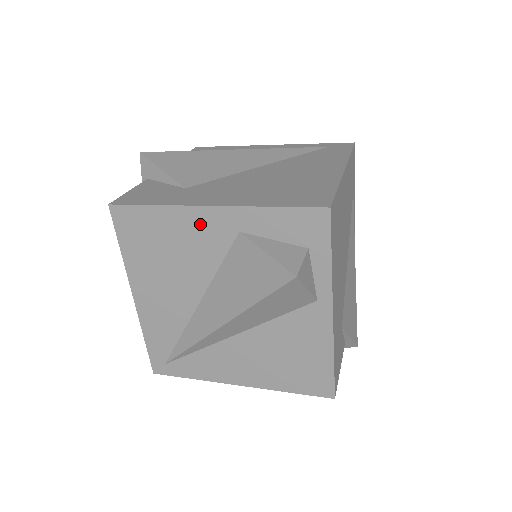
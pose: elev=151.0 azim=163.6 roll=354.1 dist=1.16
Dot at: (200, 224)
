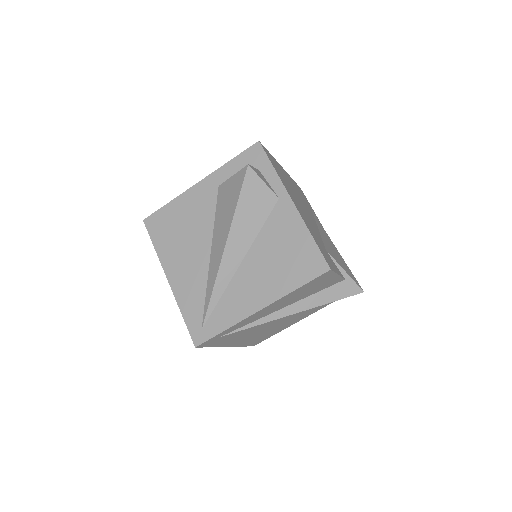
Dot at: (196, 197)
